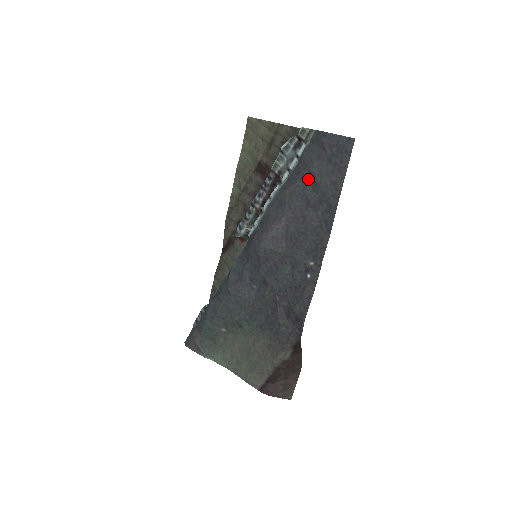
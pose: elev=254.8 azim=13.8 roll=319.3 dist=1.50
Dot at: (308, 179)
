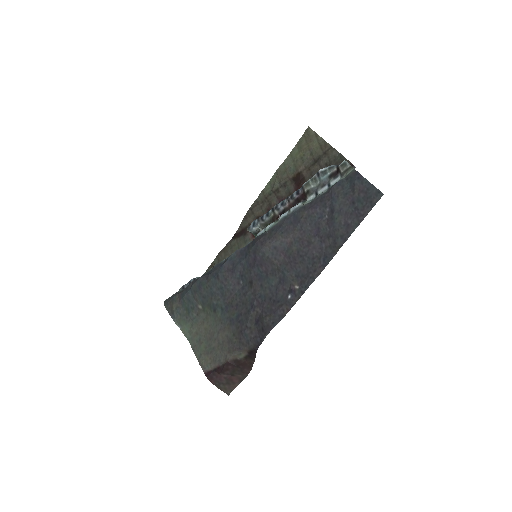
Dot at: (328, 210)
